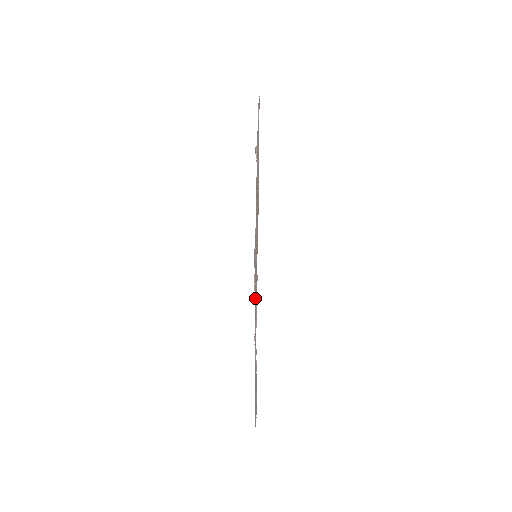
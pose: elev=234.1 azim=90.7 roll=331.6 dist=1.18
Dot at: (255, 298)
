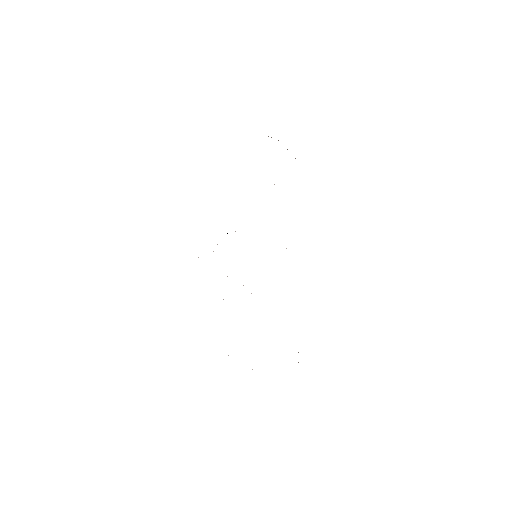
Dot at: occluded
